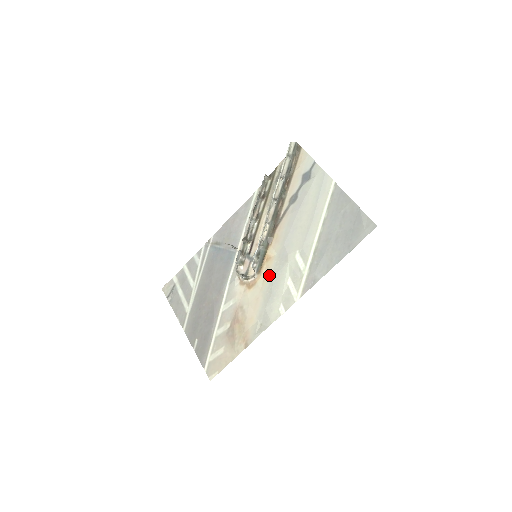
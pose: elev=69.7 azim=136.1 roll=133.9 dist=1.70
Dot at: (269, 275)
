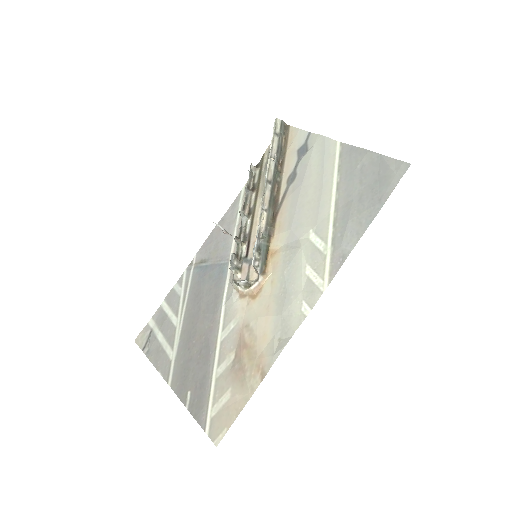
Dot at: (278, 272)
